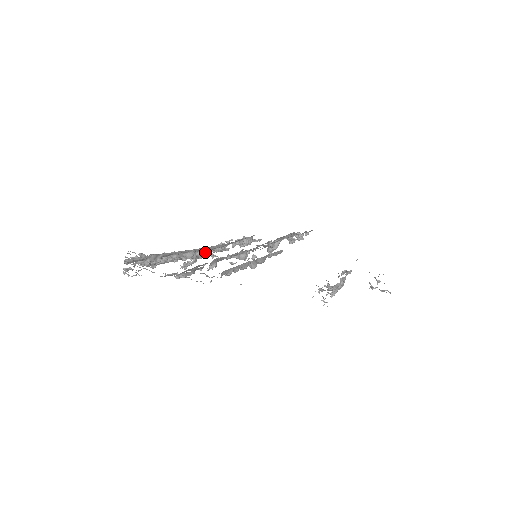
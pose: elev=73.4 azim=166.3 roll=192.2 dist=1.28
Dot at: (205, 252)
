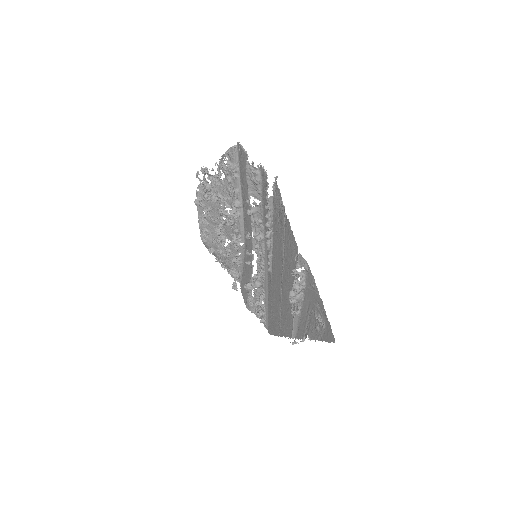
Dot at: (234, 224)
